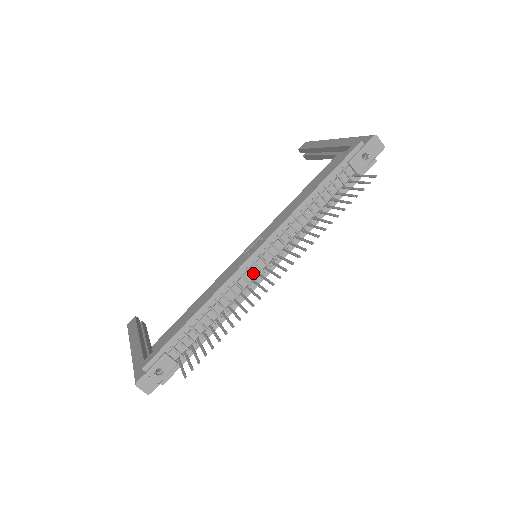
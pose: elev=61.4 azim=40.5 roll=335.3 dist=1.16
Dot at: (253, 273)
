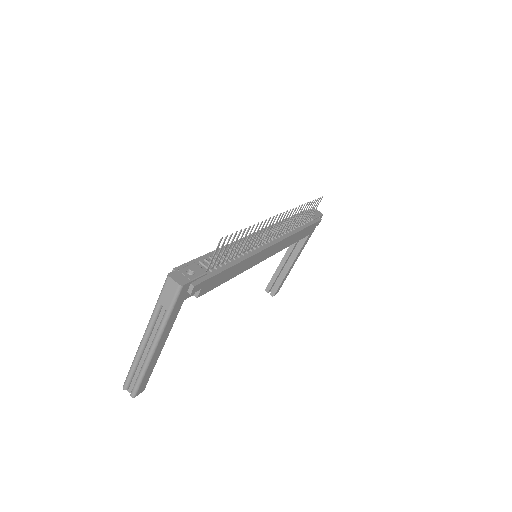
Dot at: occluded
